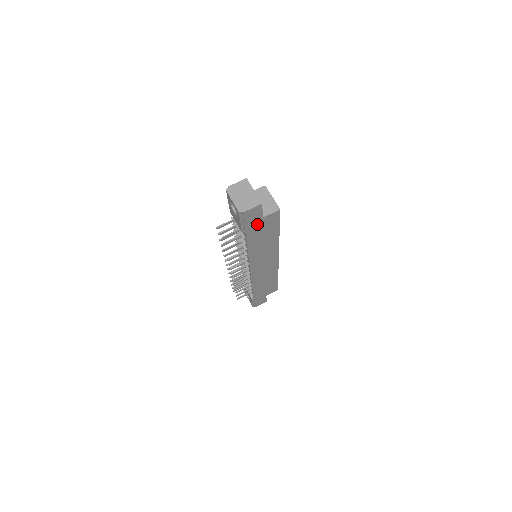
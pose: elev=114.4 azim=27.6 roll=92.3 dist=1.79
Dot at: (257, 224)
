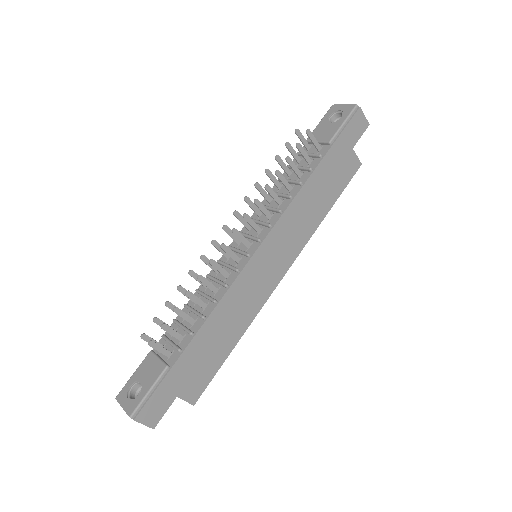
Dot at: (344, 151)
